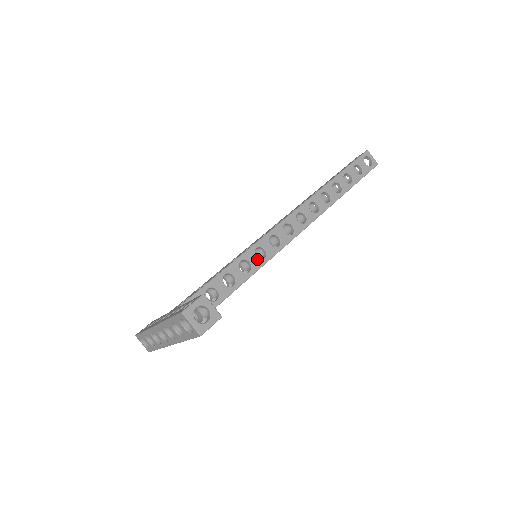
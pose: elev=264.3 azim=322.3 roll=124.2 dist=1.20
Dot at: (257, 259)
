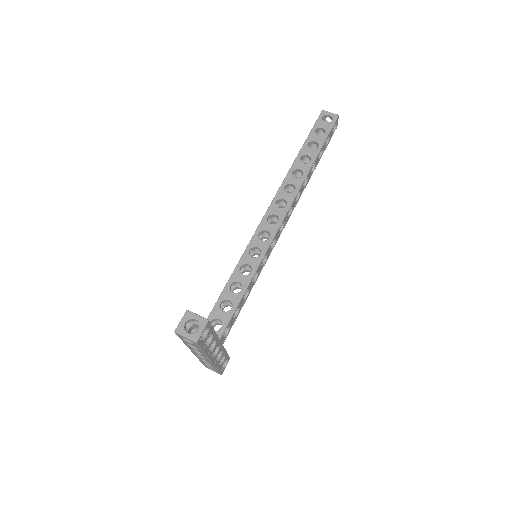
Dot at: (254, 258)
